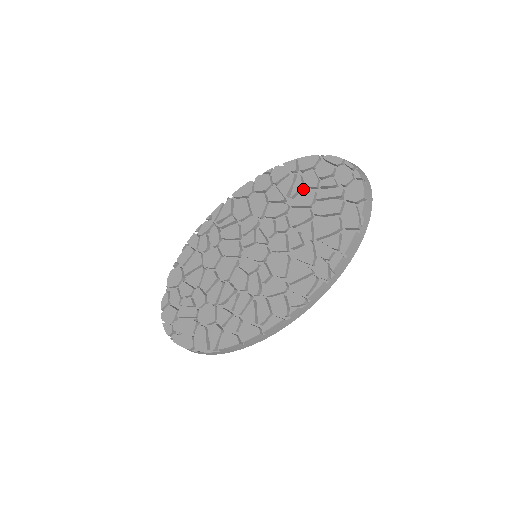
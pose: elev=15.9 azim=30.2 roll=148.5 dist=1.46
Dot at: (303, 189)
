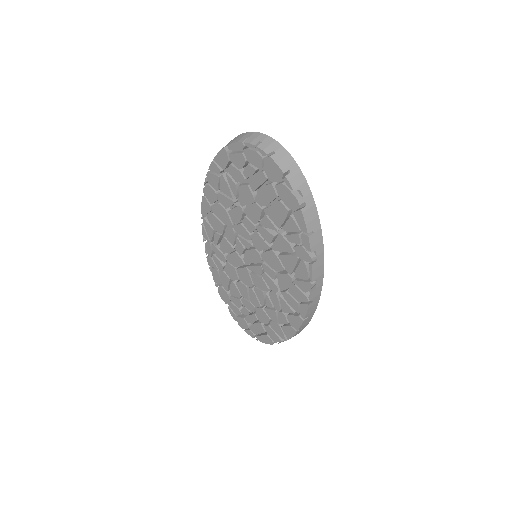
Dot at: (238, 187)
